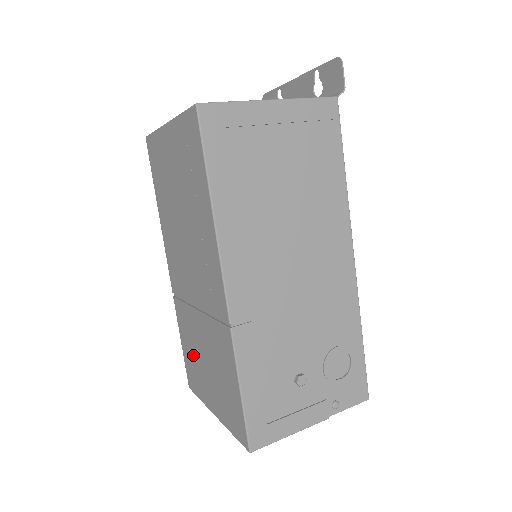
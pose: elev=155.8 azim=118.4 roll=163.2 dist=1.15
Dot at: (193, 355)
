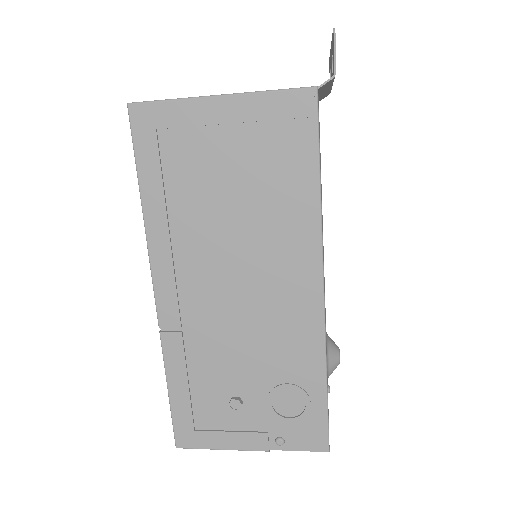
Dot at: occluded
